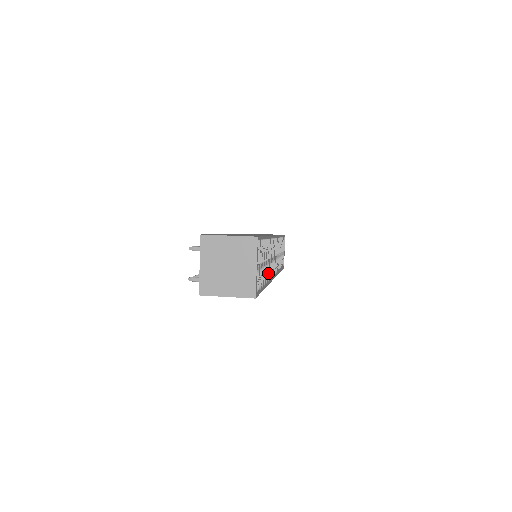
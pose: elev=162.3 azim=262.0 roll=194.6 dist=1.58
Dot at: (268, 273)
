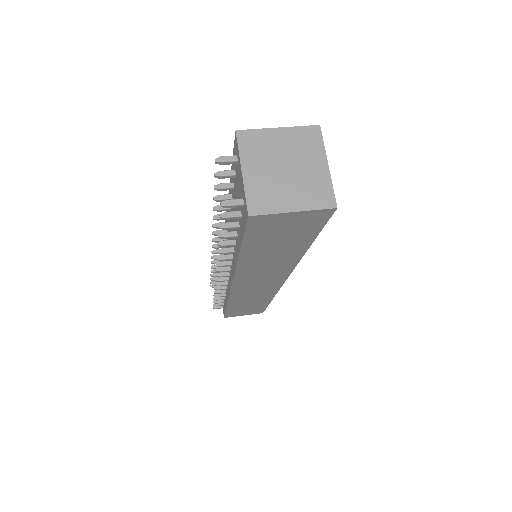
Dot at: occluded
